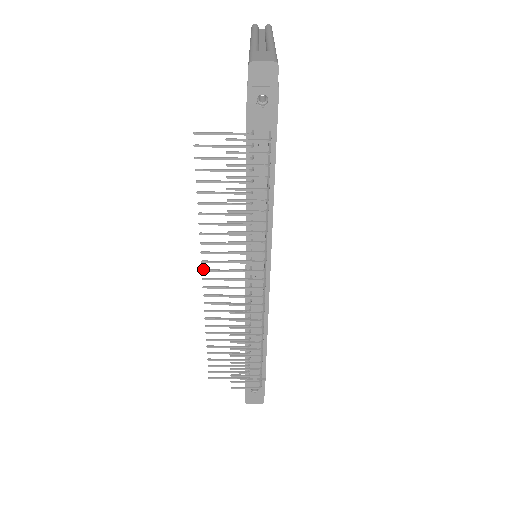
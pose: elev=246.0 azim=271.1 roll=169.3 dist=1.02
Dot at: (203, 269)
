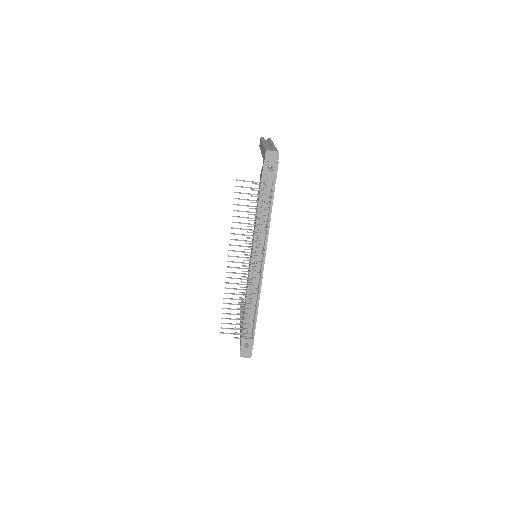
Dot at: occluded
